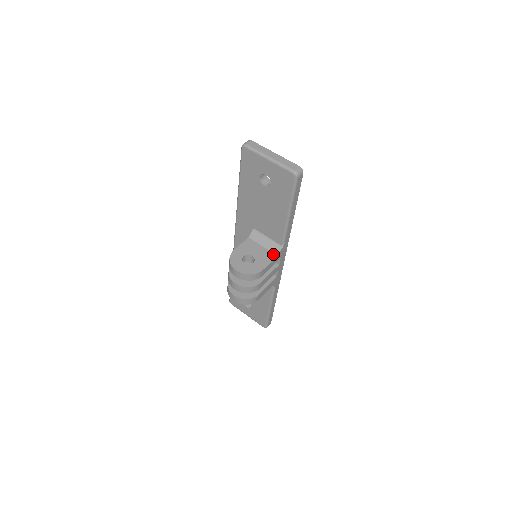
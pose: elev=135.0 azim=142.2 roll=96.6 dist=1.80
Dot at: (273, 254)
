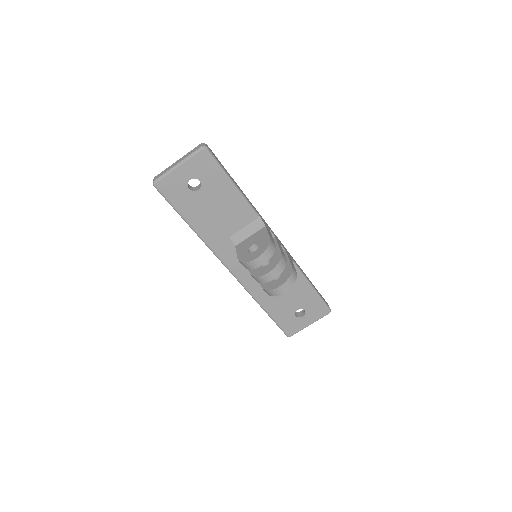
Dot at: (262, 229)
